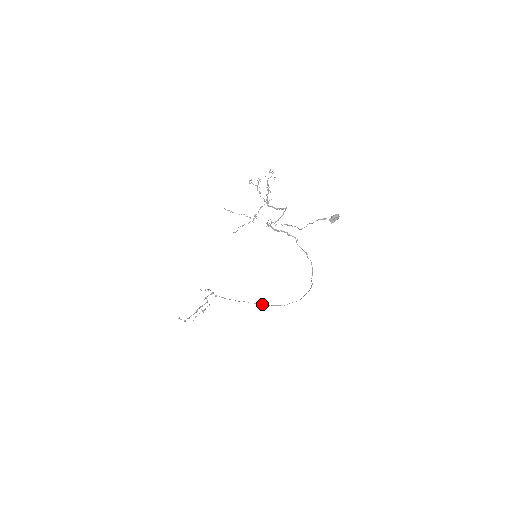
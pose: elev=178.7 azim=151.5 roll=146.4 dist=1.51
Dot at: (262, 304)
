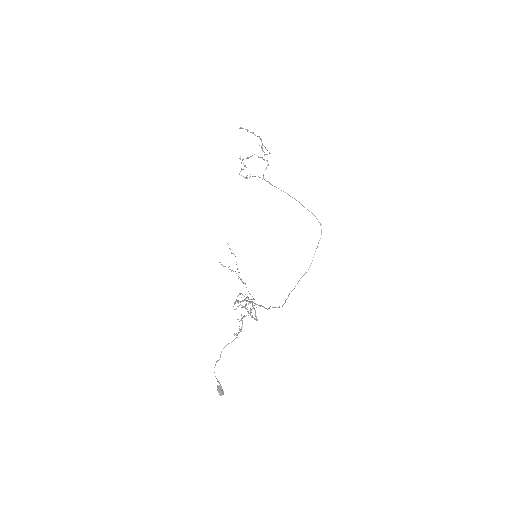
Dot at: (303, 206)
